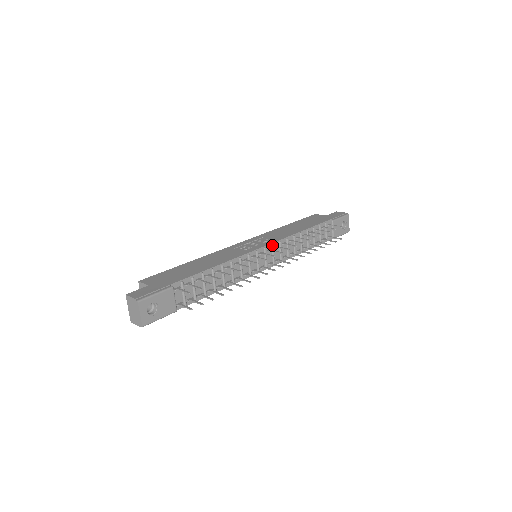
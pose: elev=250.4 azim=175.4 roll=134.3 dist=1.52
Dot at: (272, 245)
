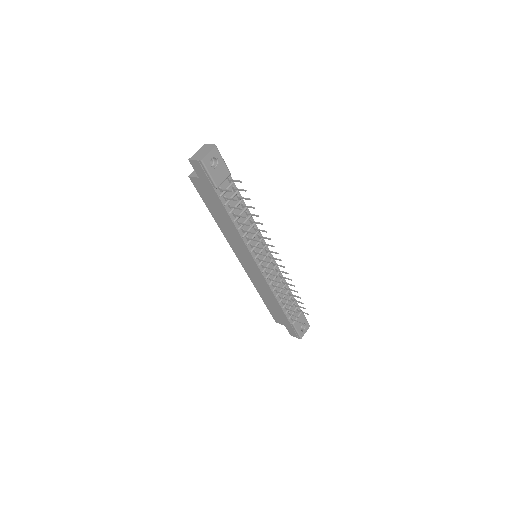
Dot at: occluded
